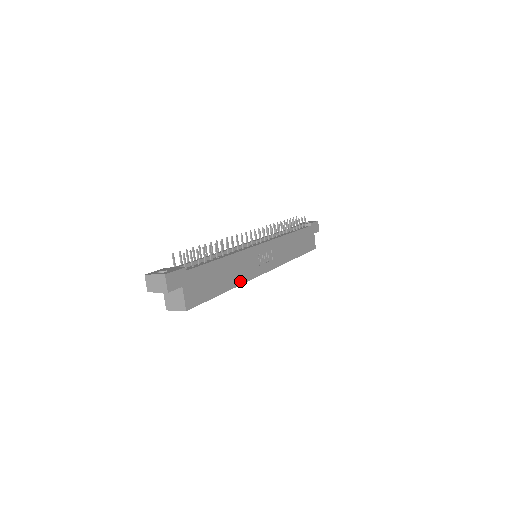
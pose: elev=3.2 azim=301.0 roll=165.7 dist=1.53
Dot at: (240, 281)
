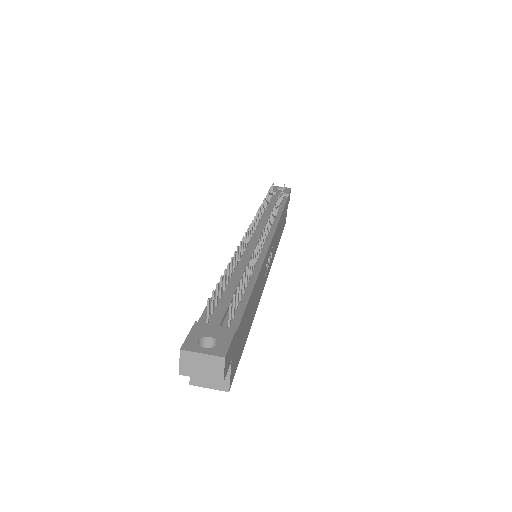
Dot at: (256, 307)
